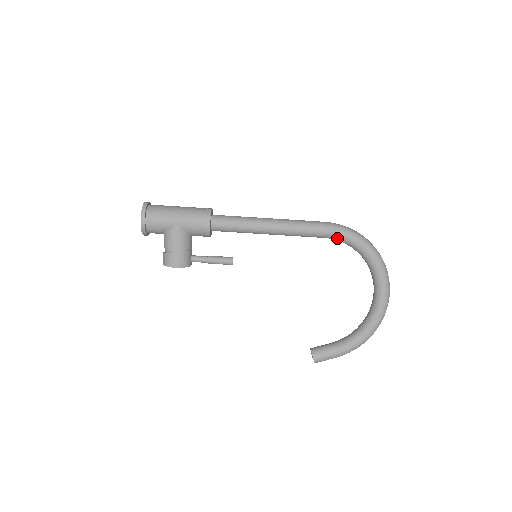
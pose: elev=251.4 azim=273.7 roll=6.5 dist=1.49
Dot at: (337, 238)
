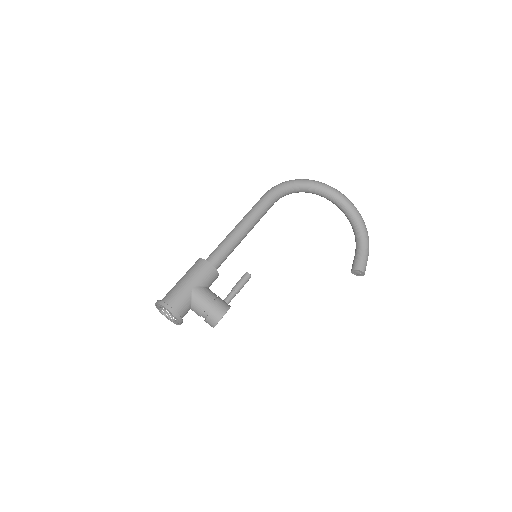
Dot at: (280, 195)
